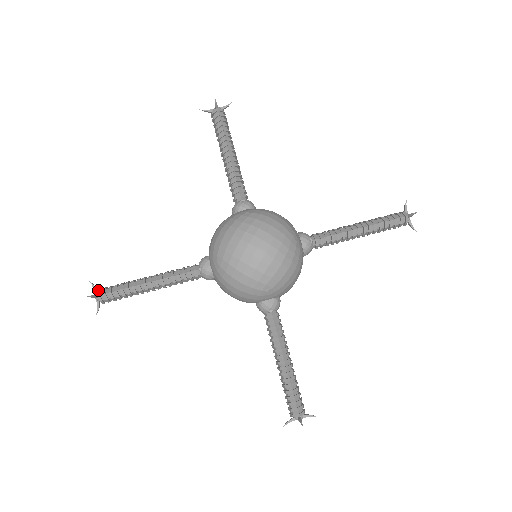
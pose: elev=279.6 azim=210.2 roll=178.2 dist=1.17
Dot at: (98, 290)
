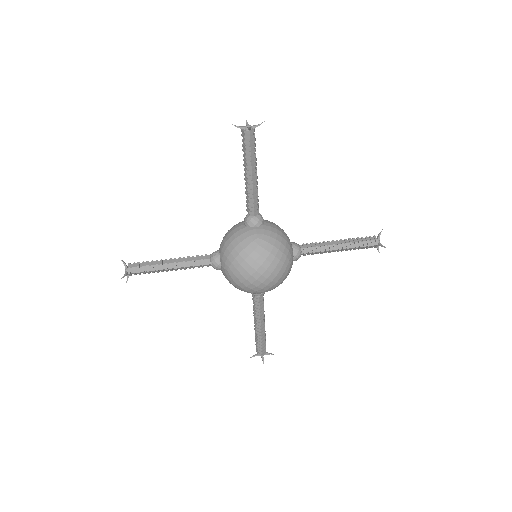
Dot at: (128, 268)
